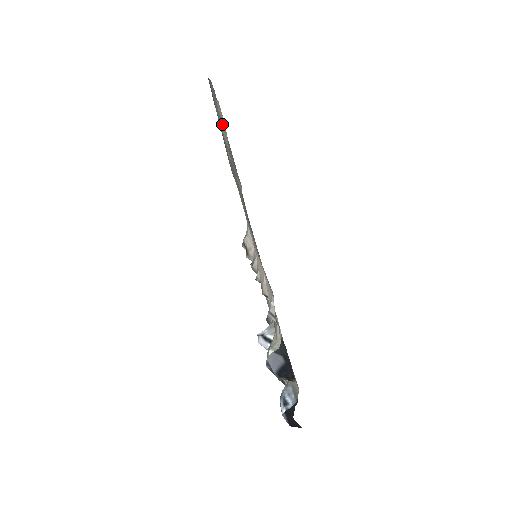
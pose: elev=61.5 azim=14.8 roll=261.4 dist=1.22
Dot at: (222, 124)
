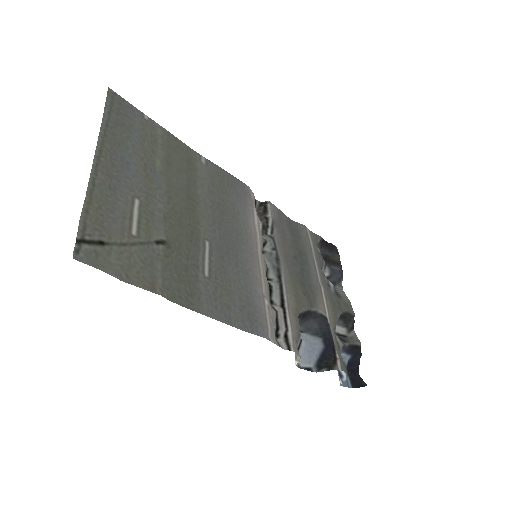
Dot at: (99, 262)
